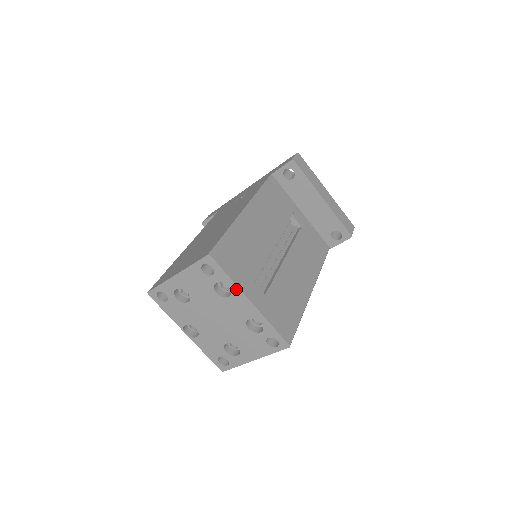
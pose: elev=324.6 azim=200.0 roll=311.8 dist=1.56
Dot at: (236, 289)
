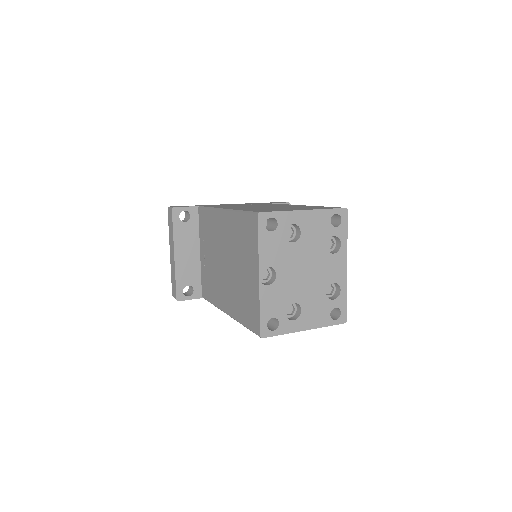
Dot at: (344, 249)
